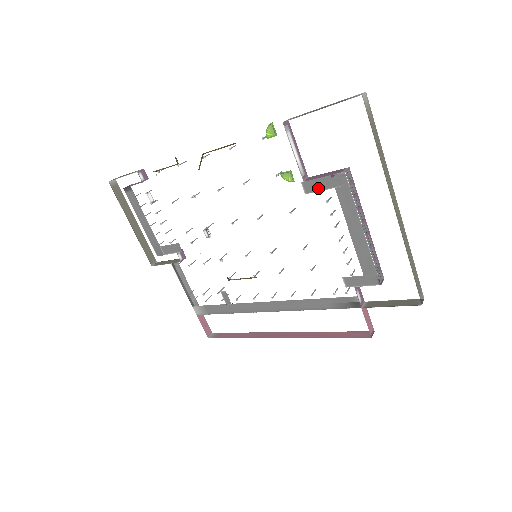
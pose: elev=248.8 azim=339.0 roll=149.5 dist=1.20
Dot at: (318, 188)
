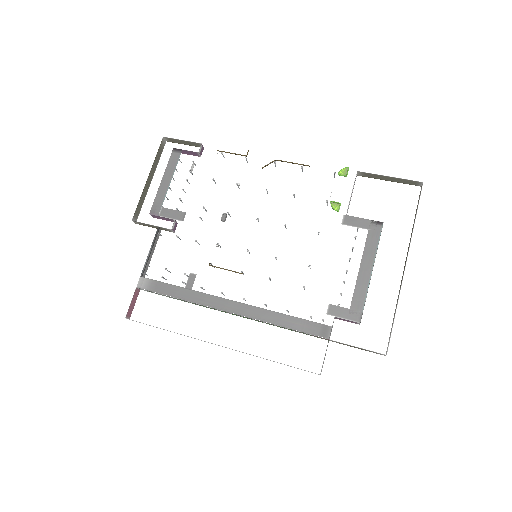
Dot at: (355, 224)
